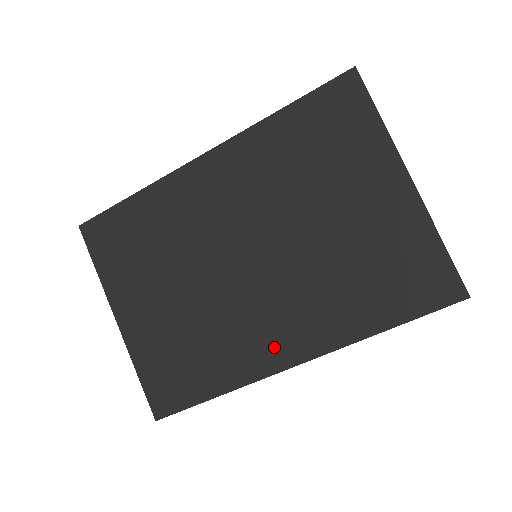
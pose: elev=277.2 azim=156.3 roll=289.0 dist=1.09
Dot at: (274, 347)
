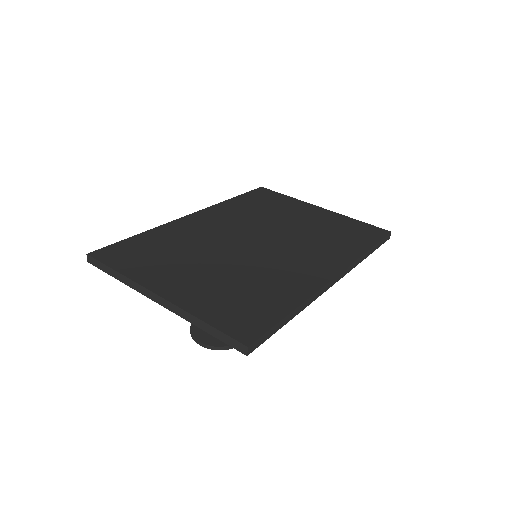
Dot at: (313, 272)
